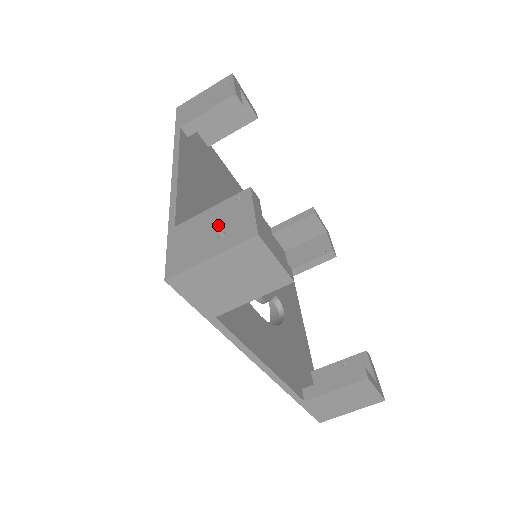
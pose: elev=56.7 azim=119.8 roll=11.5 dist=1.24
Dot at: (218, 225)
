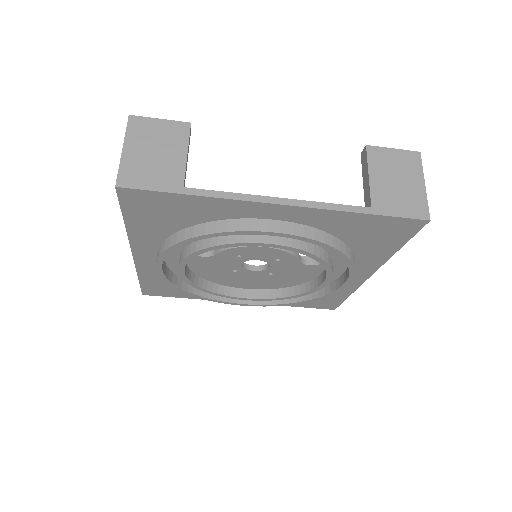
Dot at: occluded
